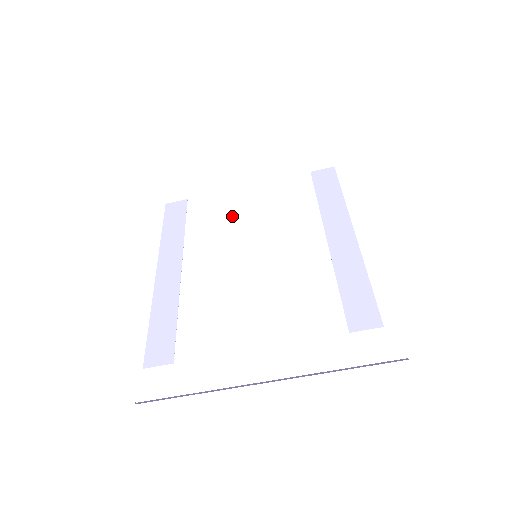
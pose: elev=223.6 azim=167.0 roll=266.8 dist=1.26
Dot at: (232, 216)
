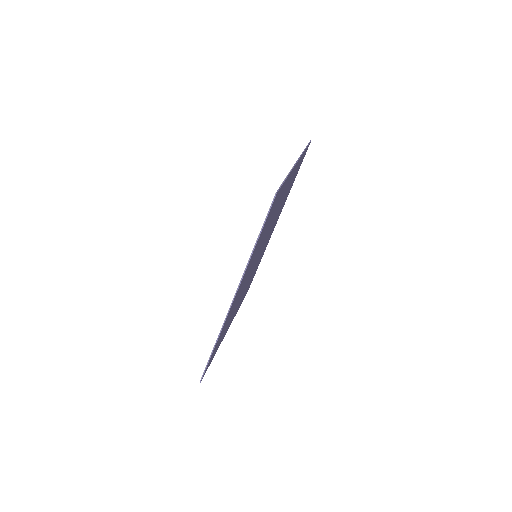
Dot at: occluded
